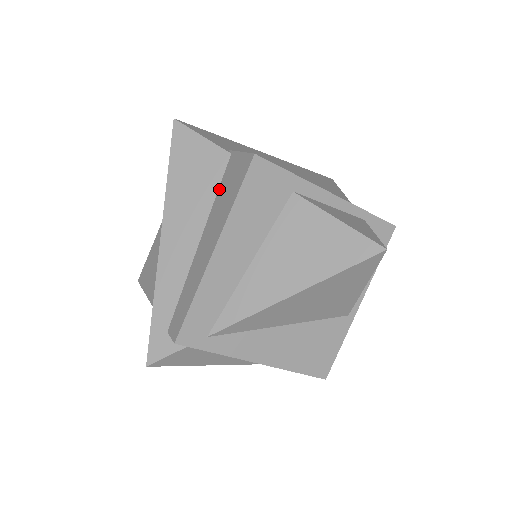
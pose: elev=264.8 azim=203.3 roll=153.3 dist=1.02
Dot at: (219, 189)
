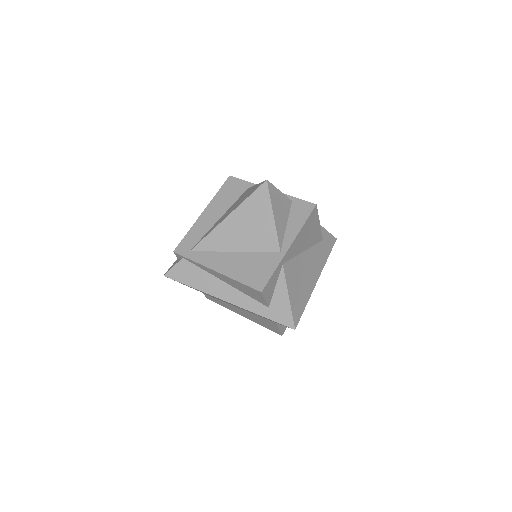
Dot at: occluded
